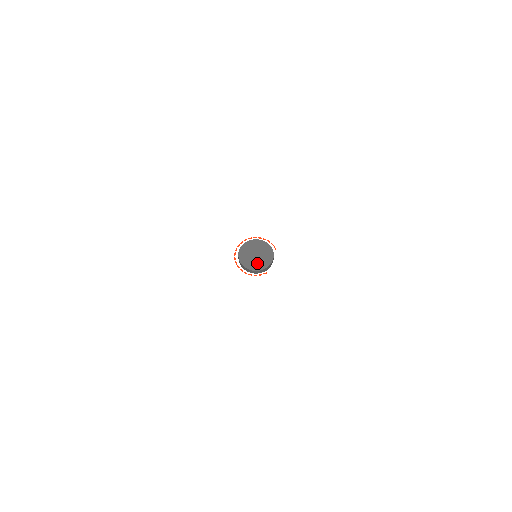
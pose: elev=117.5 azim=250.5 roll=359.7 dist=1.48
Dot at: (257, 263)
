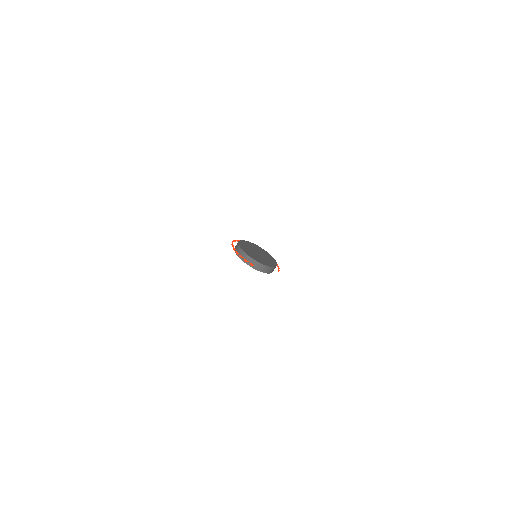
Dot at: (253, 254)
